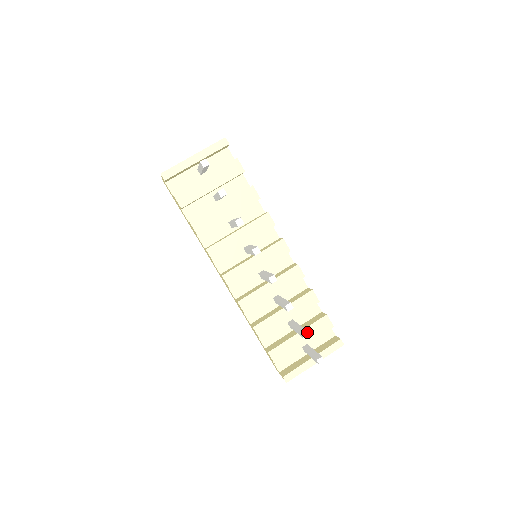
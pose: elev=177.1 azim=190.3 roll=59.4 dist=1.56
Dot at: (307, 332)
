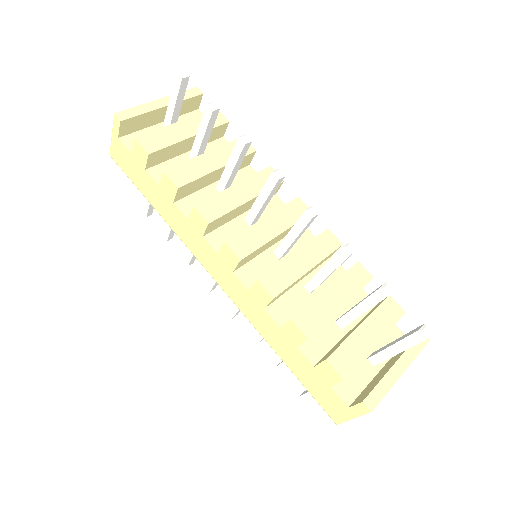
Dot at: (388, 285)
